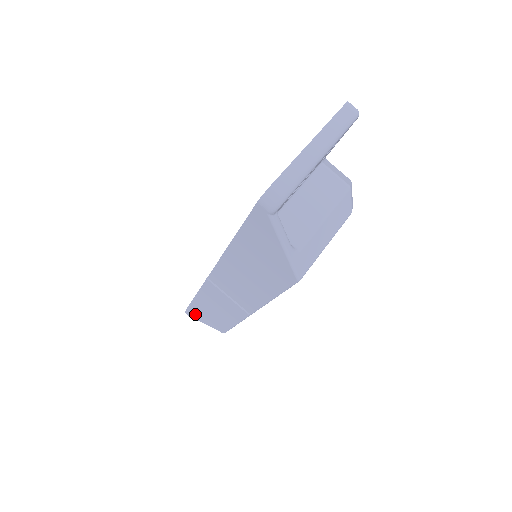
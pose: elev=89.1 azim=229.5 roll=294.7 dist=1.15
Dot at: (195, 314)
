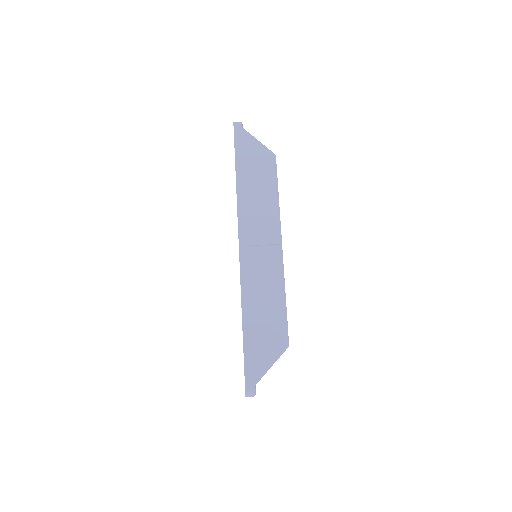
Dot at: (254, 363)
